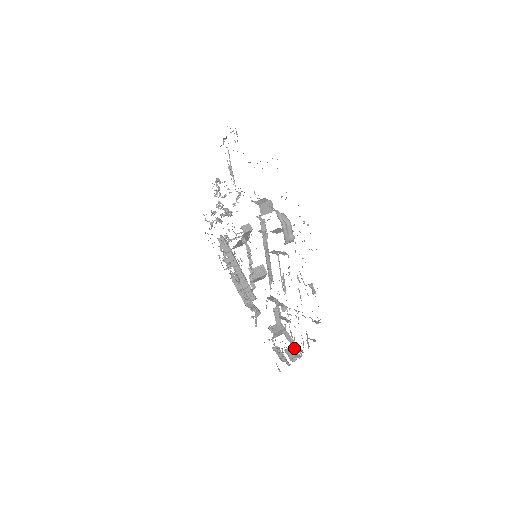
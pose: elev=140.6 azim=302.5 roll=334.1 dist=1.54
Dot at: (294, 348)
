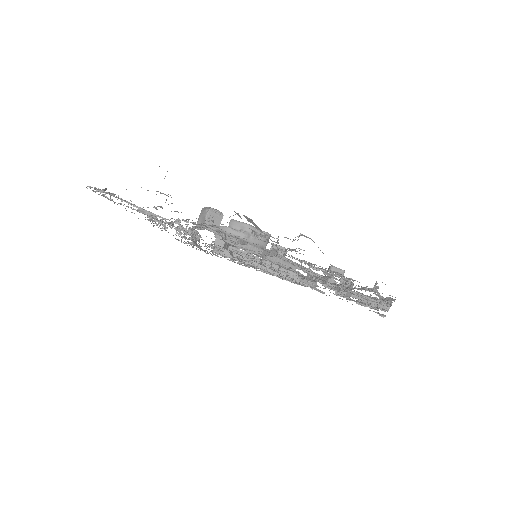
Dot at: (377, 305)
